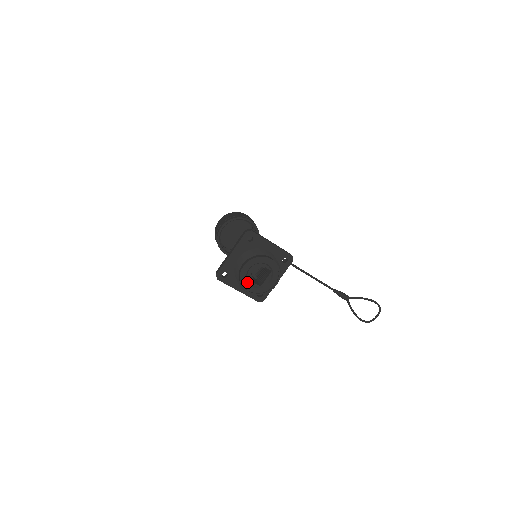
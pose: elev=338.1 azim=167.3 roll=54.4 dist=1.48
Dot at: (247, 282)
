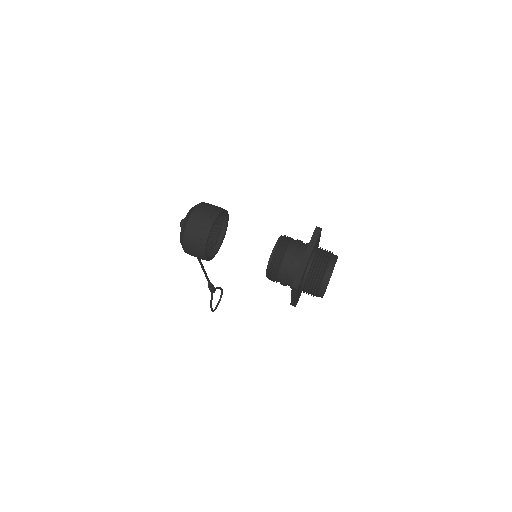
Dot at: occluded
